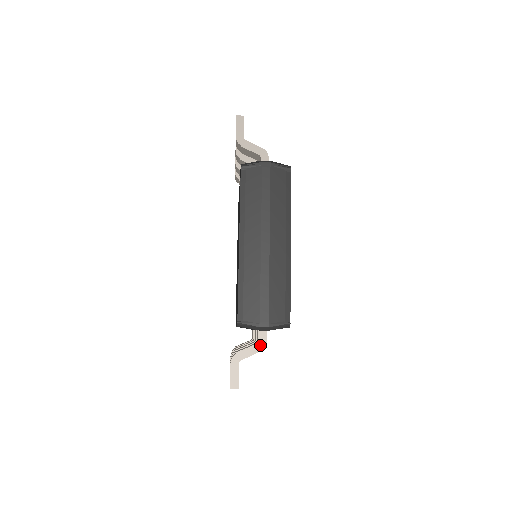
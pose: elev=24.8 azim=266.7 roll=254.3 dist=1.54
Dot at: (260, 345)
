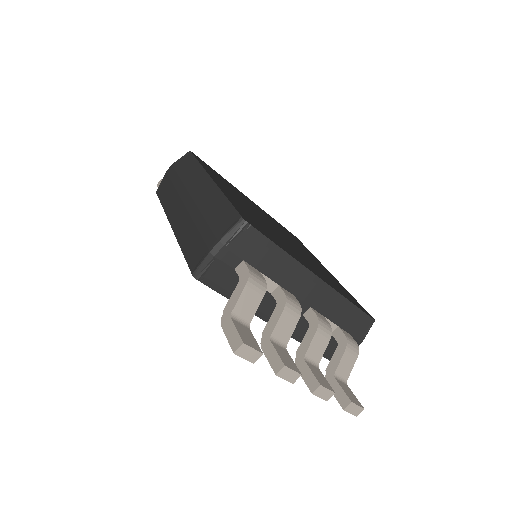
Dot at: (243, 278)
